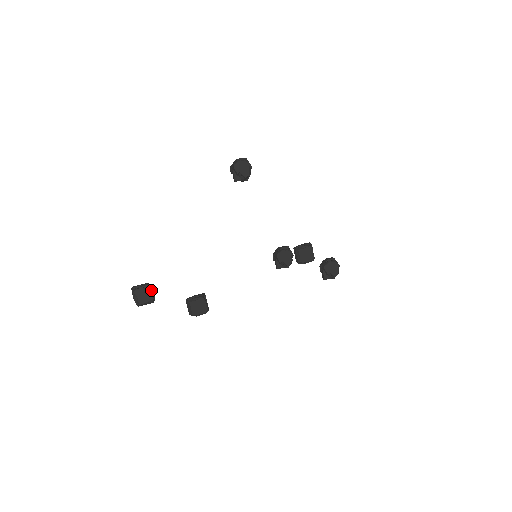
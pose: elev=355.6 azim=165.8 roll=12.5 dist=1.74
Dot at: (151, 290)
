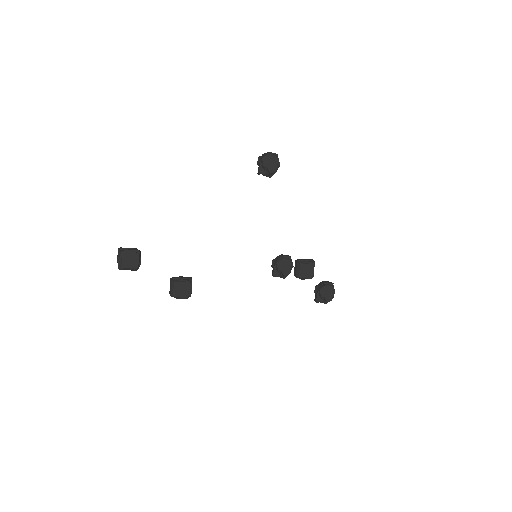
Dot at: (139, 257)
